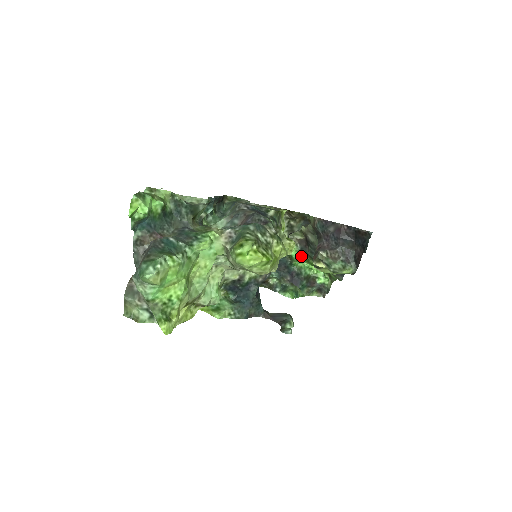
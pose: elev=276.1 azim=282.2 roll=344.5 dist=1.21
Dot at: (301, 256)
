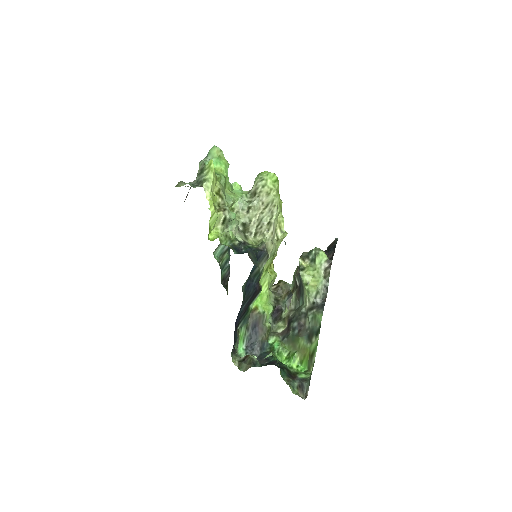
Dot at: (282, 347)
